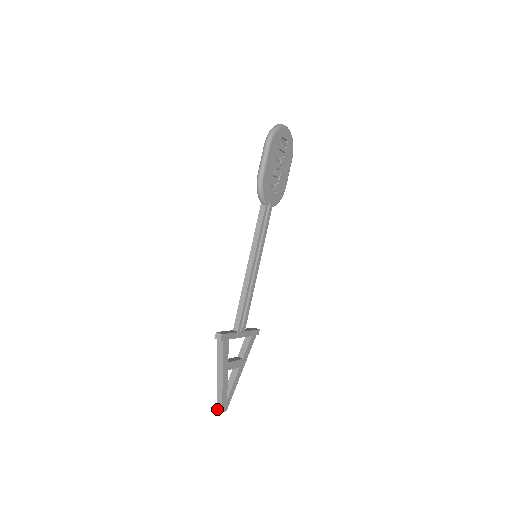
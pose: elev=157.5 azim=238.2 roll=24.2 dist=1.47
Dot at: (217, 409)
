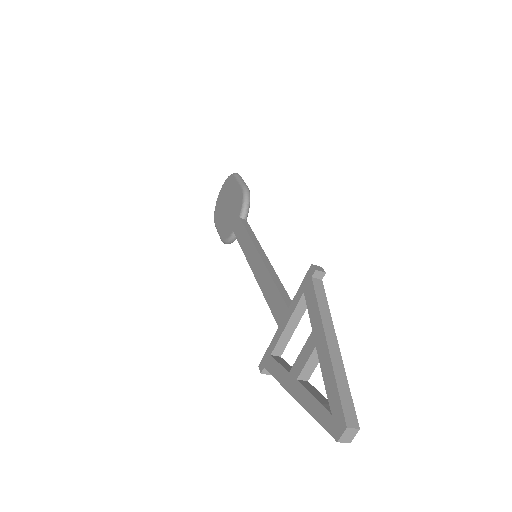
Dot at: (347, 424)
